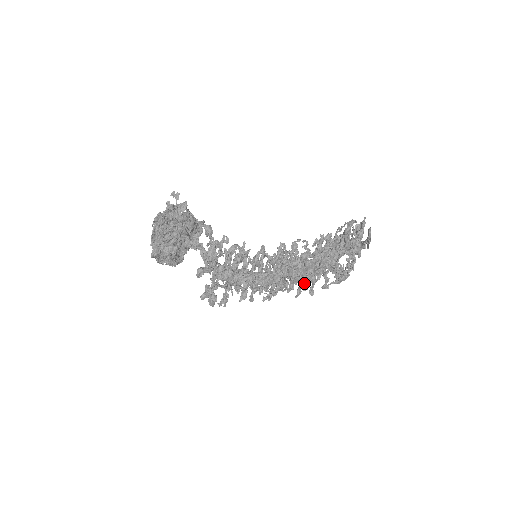
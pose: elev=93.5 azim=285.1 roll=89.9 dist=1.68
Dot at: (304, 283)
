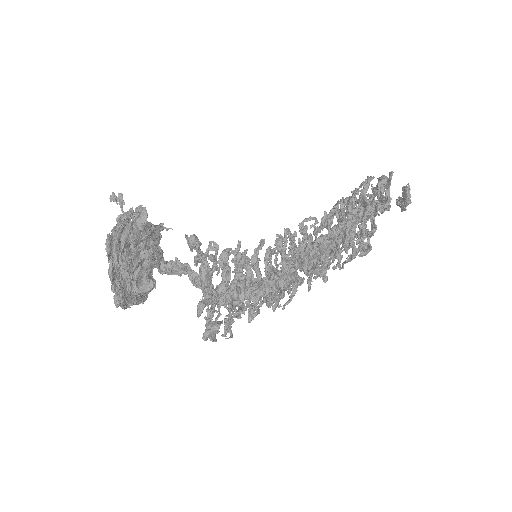
Dot at: (322, 273)
